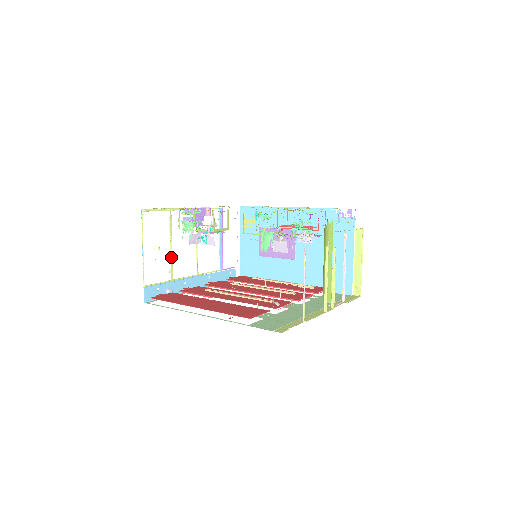
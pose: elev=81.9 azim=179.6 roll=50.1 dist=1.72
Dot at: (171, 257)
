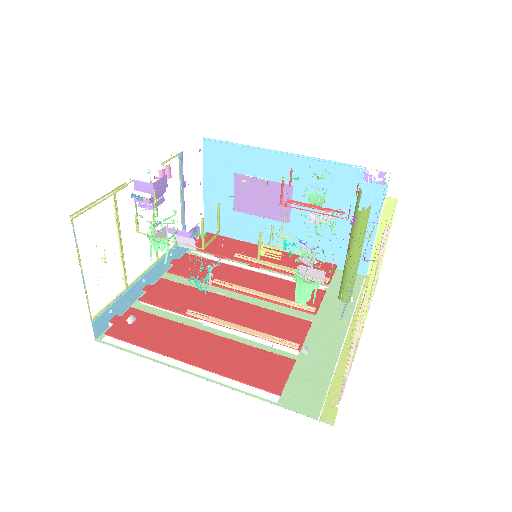
Dot at: (122, 259)
